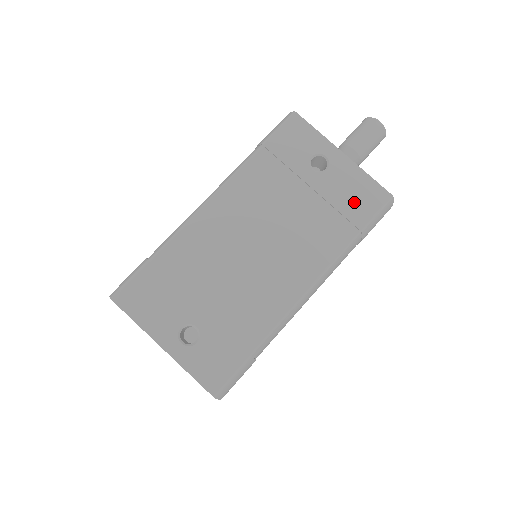
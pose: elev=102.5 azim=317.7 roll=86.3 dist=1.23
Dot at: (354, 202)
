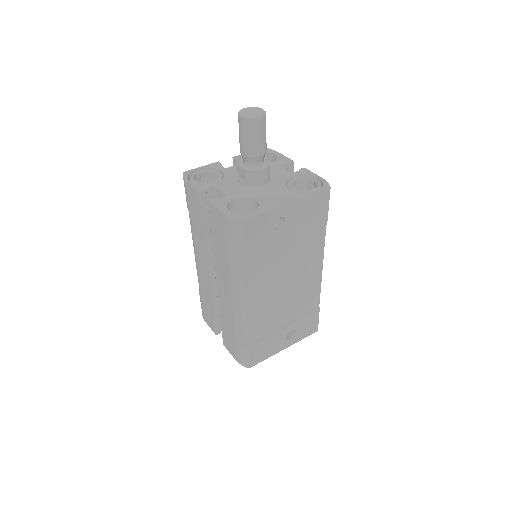
Dot at: (314, 216)
